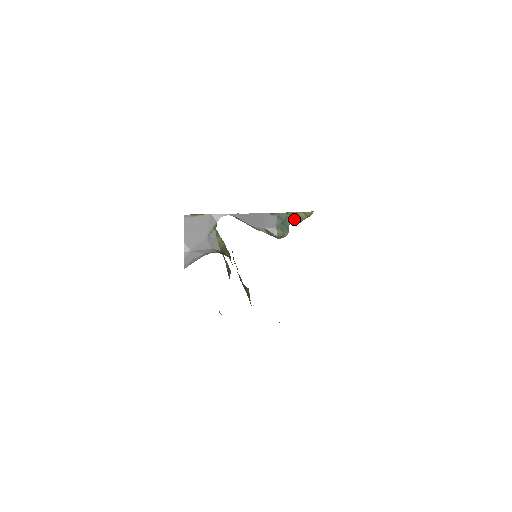
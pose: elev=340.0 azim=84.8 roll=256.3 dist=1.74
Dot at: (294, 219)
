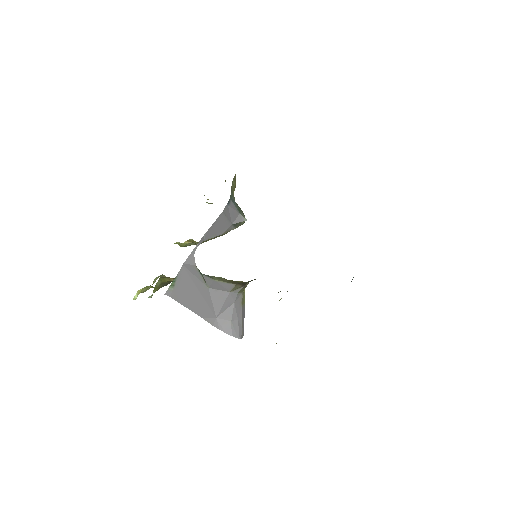
Dot at: occluded
